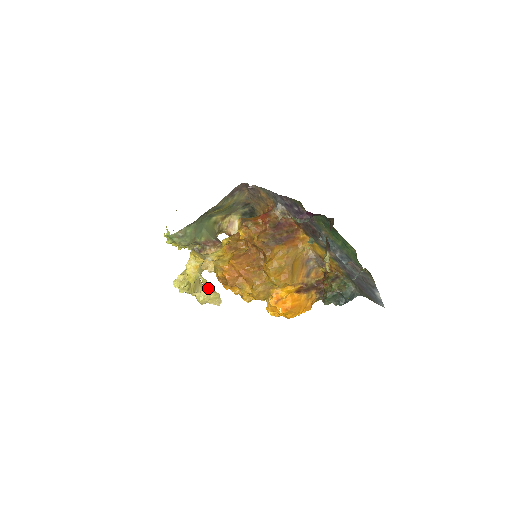
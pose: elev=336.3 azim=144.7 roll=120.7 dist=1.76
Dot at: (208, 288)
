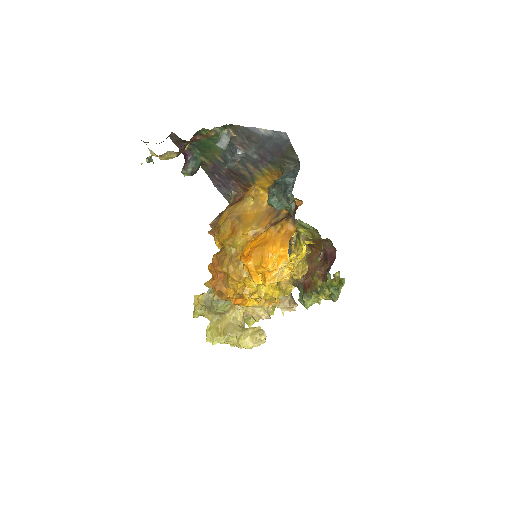
Dot at: occluded
